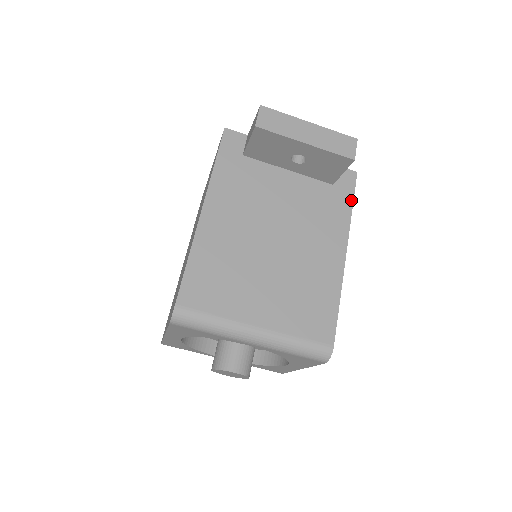
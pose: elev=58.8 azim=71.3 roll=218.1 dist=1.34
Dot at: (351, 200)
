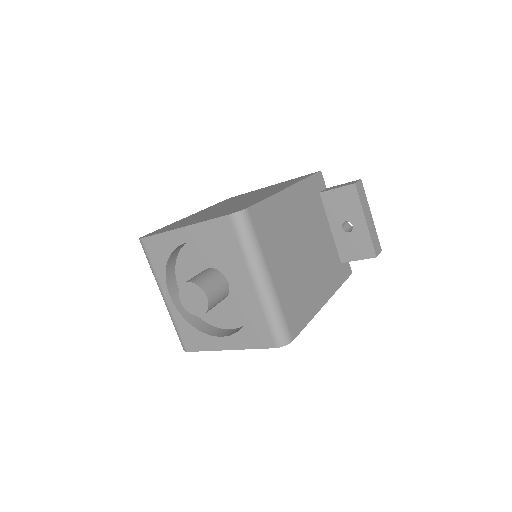
Dot at: (343, 281)
